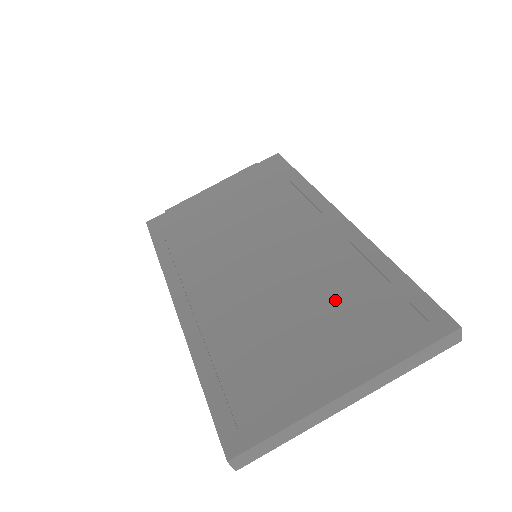
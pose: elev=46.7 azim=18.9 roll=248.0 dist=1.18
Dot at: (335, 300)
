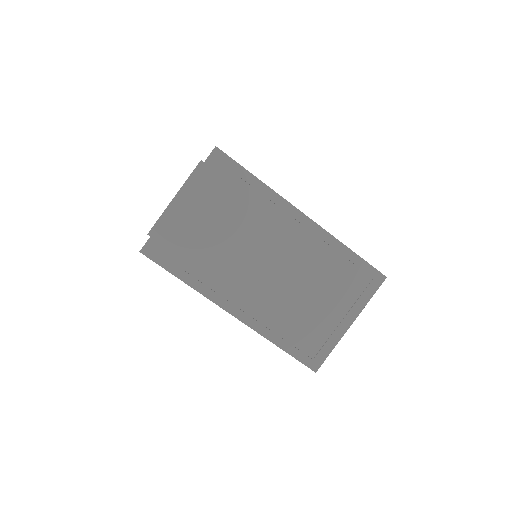
Dot at: (326, 280)
